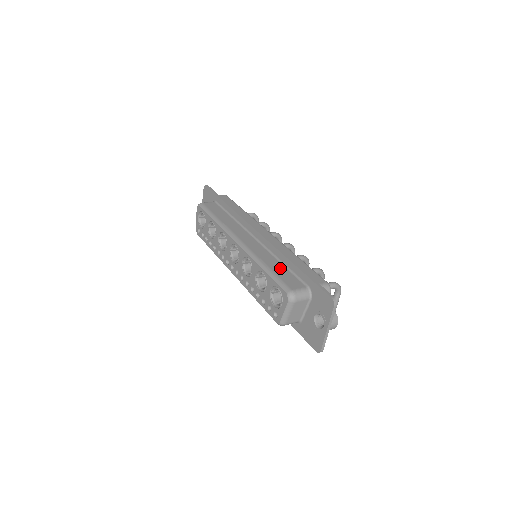
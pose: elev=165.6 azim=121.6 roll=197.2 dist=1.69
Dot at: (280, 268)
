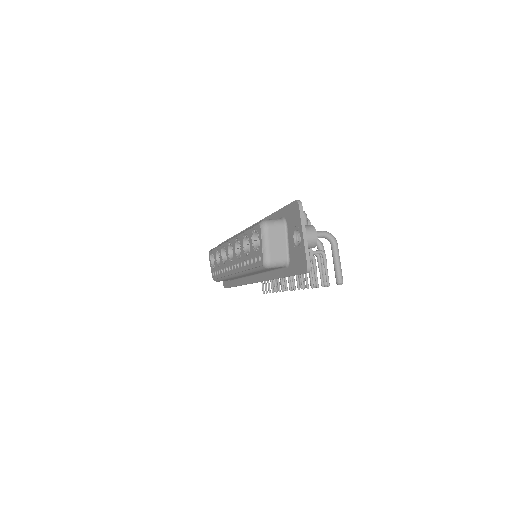
Dot at: occluded
